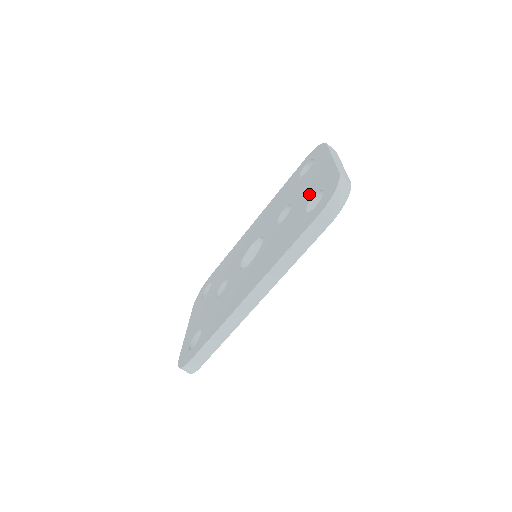
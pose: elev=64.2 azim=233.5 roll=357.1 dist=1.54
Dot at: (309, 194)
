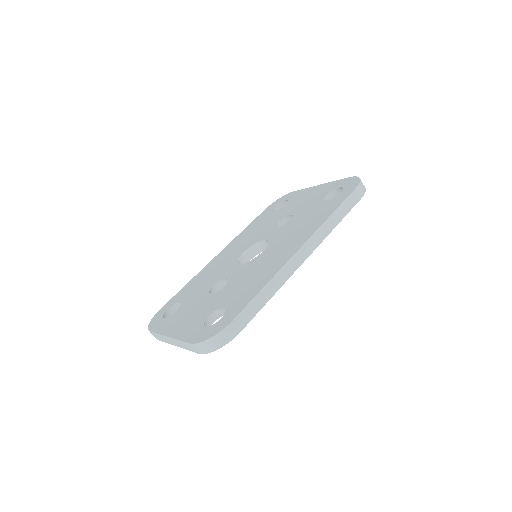
Dot at: (316, 199)
